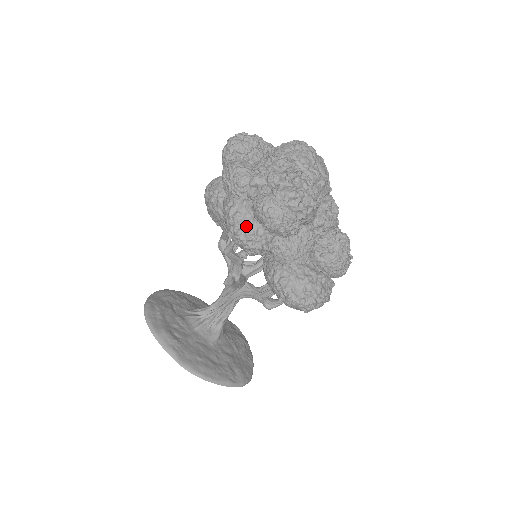
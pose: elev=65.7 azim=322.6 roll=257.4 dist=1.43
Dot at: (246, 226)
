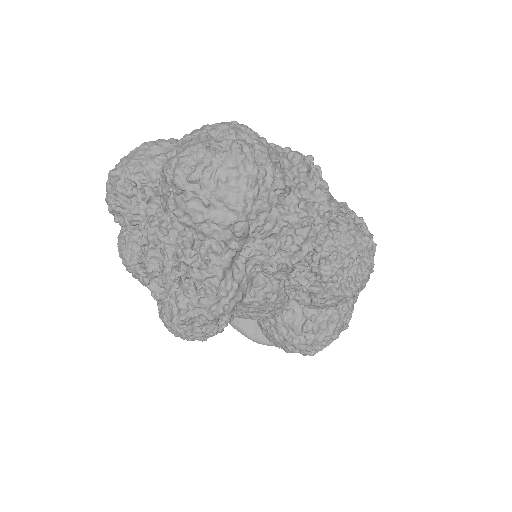
Dot at: occluded
